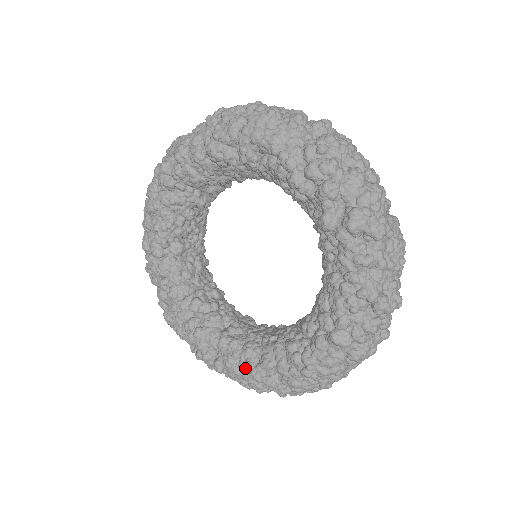
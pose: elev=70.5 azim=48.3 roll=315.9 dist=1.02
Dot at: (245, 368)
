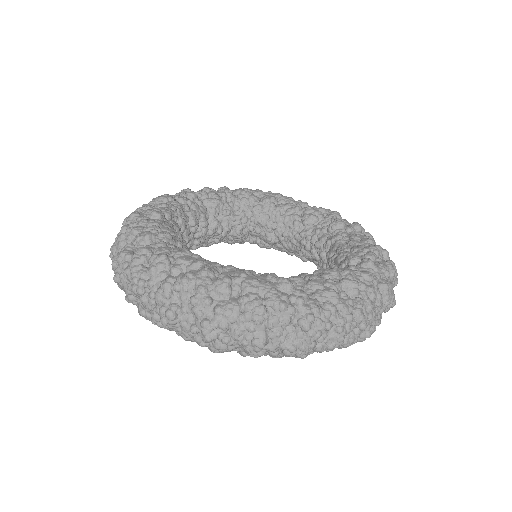
Dot at: (271, 275)
